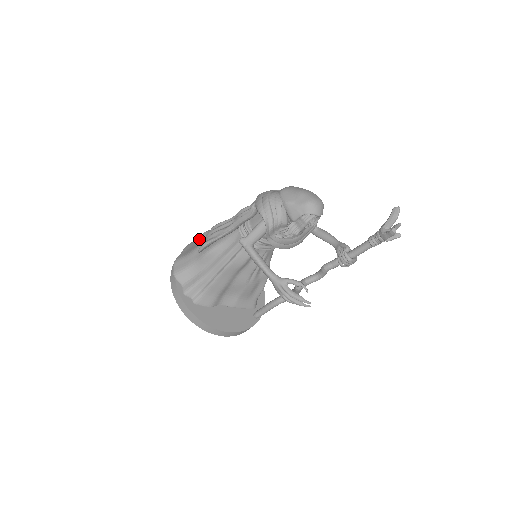
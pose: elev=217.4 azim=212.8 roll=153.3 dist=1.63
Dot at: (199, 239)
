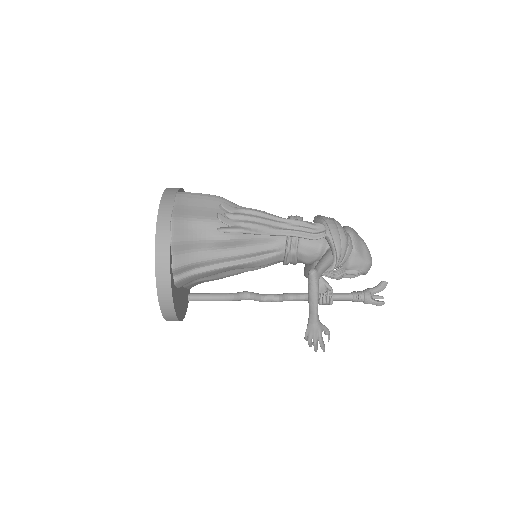
Dot at: (210, 203)
